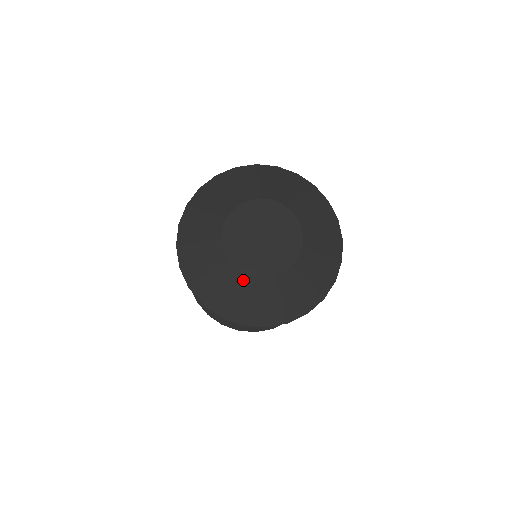
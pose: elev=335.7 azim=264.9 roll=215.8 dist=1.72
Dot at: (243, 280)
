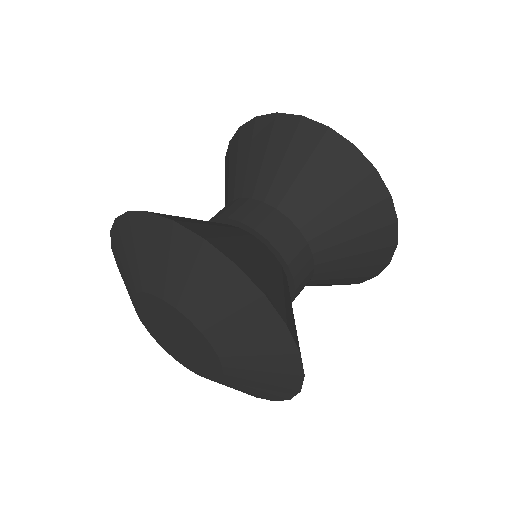
Dot at: occluded
